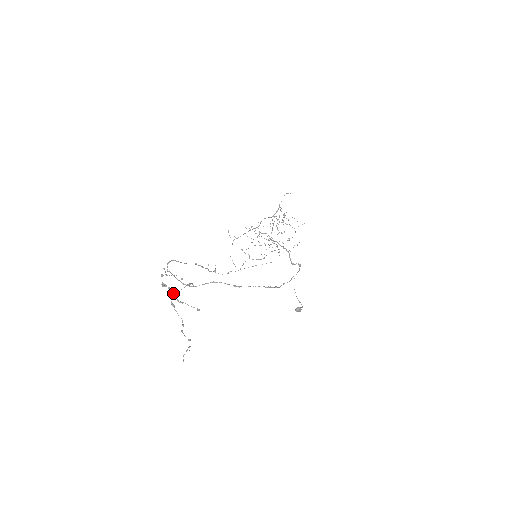
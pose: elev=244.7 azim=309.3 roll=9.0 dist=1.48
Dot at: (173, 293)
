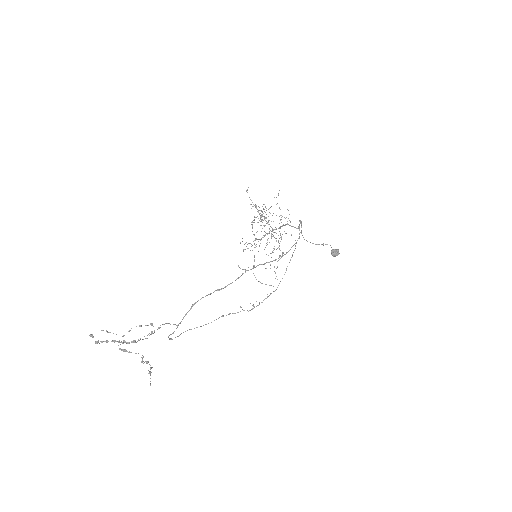
Dot at: (119, 341)
